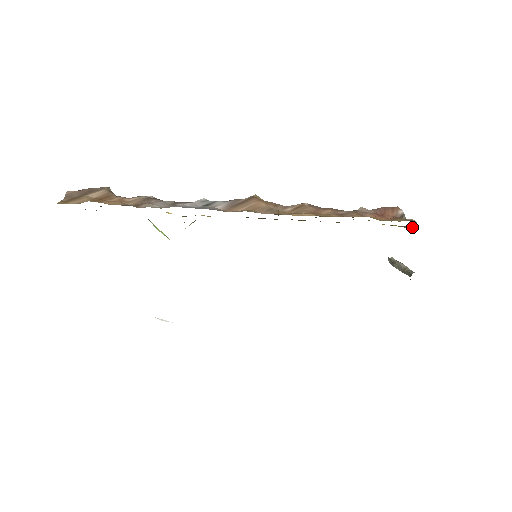
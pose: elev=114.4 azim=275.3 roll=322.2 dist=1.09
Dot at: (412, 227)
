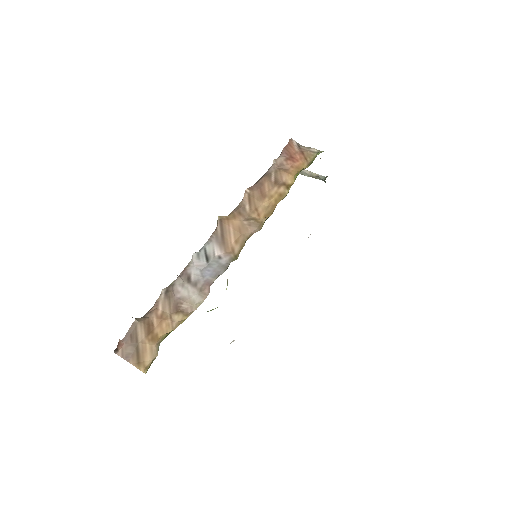
Dot at: occluded
